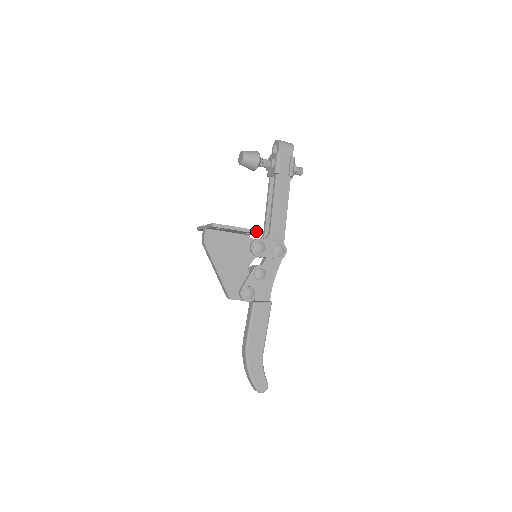
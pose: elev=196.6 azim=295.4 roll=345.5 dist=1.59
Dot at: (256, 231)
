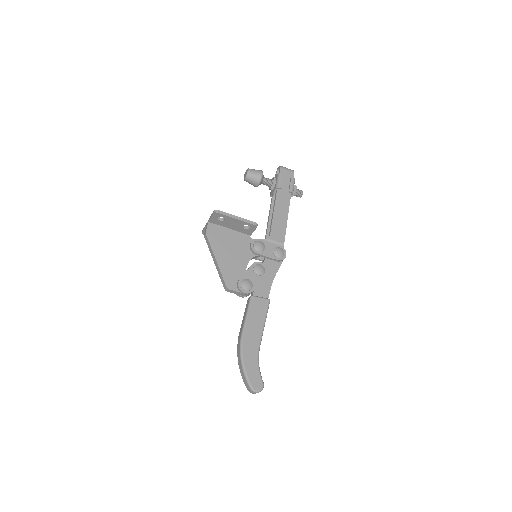
Dot at: (255, 223)
